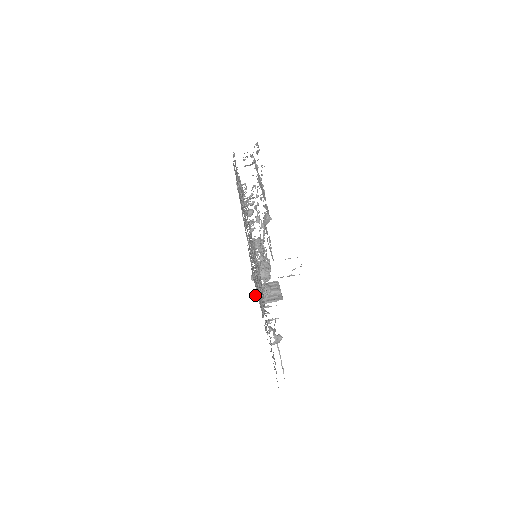
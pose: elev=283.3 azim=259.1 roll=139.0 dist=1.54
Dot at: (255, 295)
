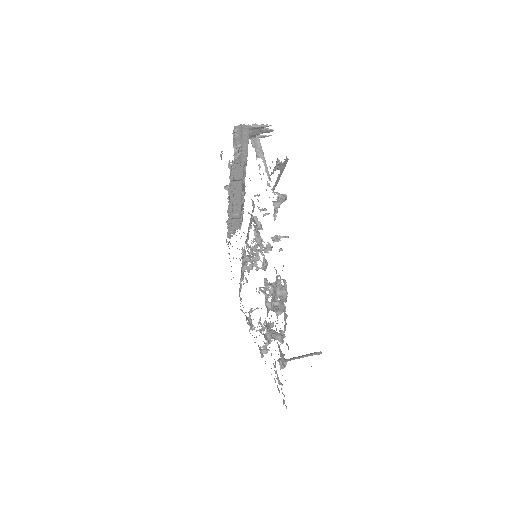
Dot at: (281, 359)
